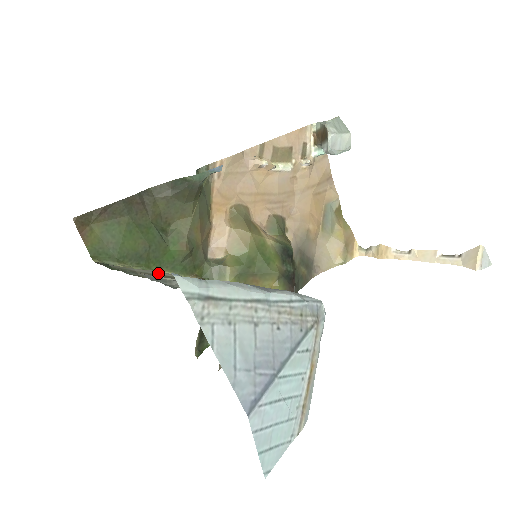
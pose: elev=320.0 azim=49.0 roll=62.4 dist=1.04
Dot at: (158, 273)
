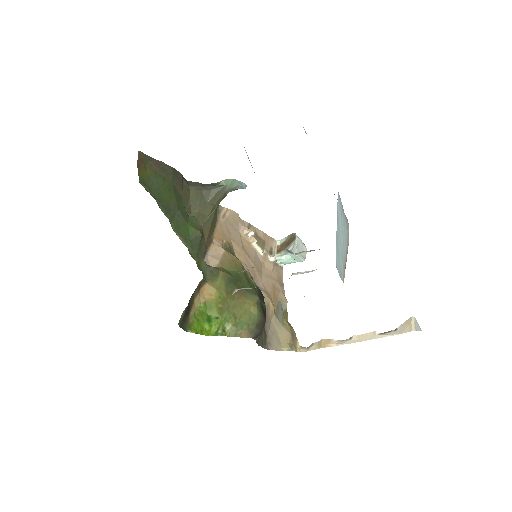
Dot at: occluded
